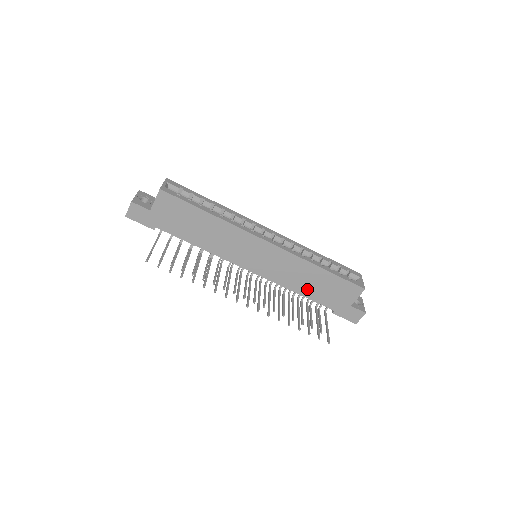
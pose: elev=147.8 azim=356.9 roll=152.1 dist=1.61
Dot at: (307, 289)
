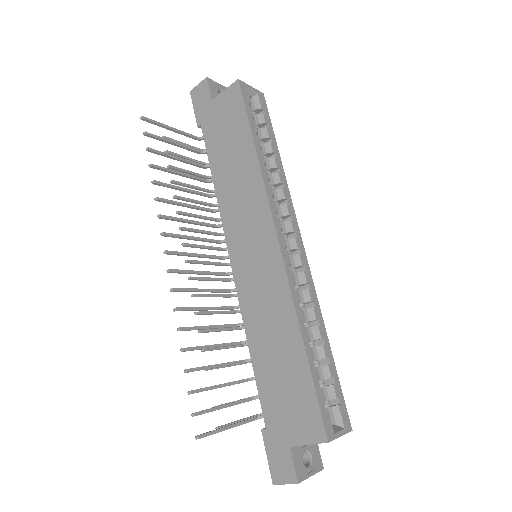
Dot at: (264, 356)
